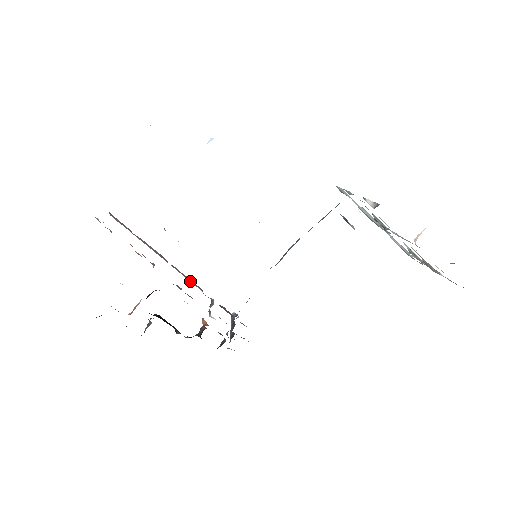
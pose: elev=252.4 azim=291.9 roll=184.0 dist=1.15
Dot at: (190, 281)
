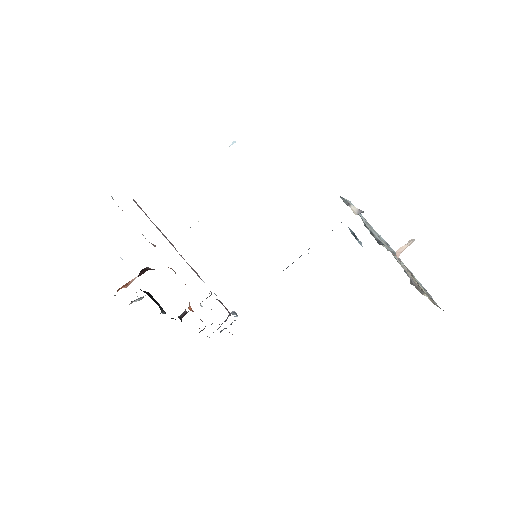
Dot at: (195, 272)
